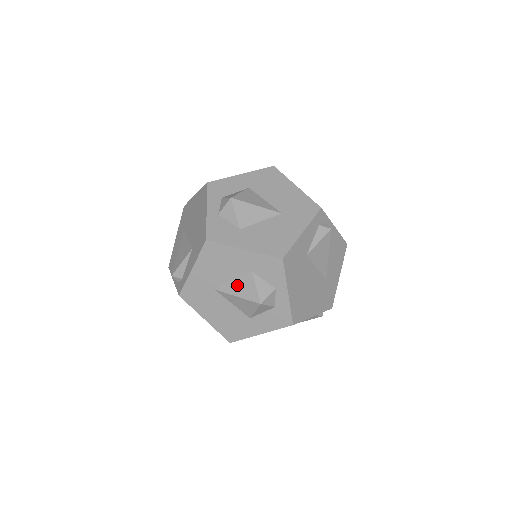
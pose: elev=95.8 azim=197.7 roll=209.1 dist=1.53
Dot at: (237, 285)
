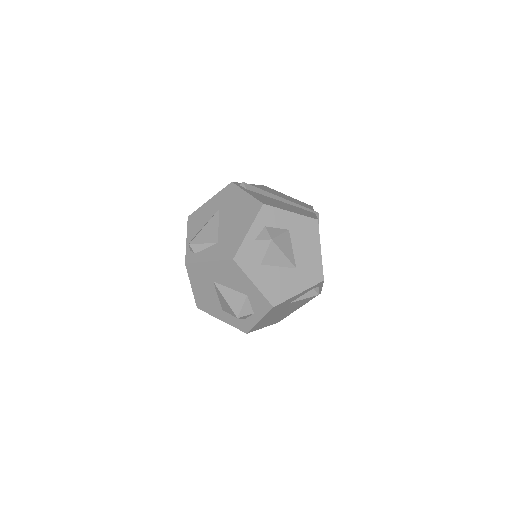
Dot at: (231, 294)
